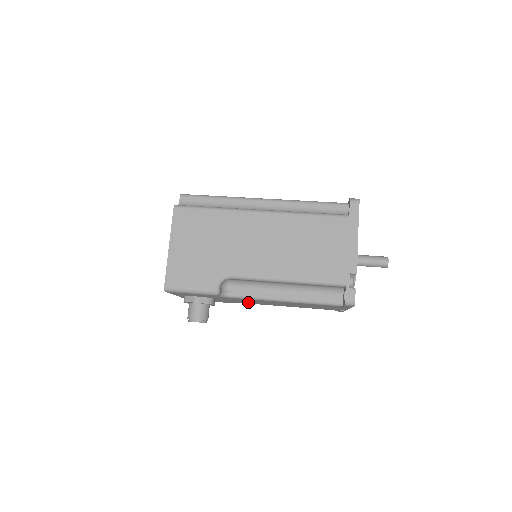
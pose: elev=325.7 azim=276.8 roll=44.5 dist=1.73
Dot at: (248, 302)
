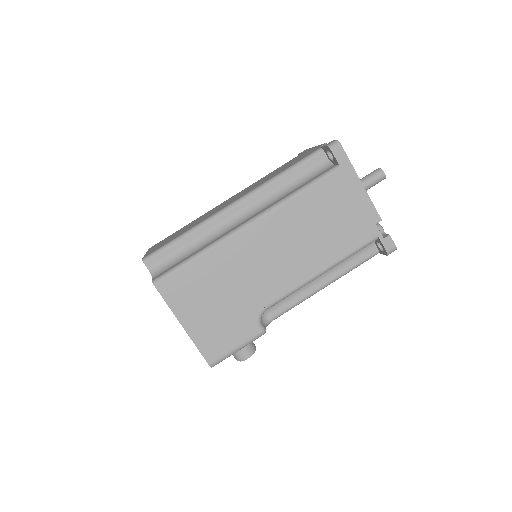
Dot at: occluded
